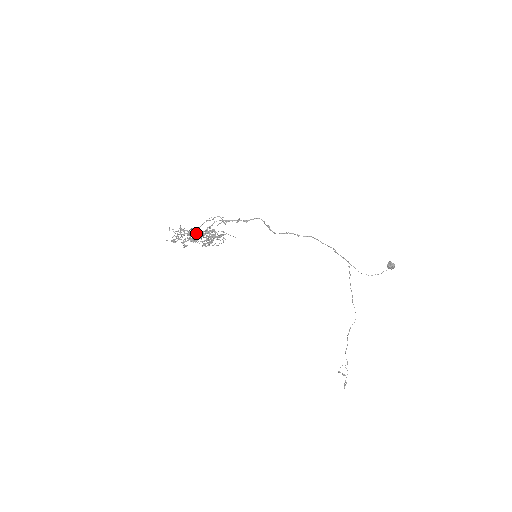
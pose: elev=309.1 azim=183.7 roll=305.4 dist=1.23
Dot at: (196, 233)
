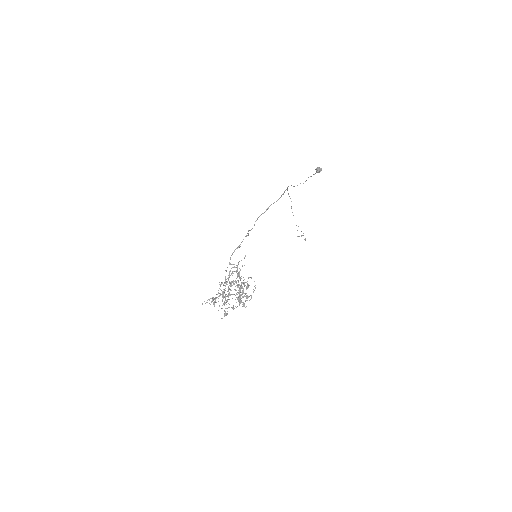
Dot at: (232, 294)
